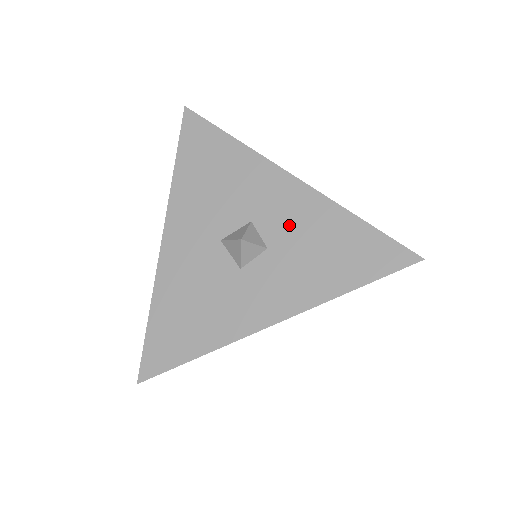
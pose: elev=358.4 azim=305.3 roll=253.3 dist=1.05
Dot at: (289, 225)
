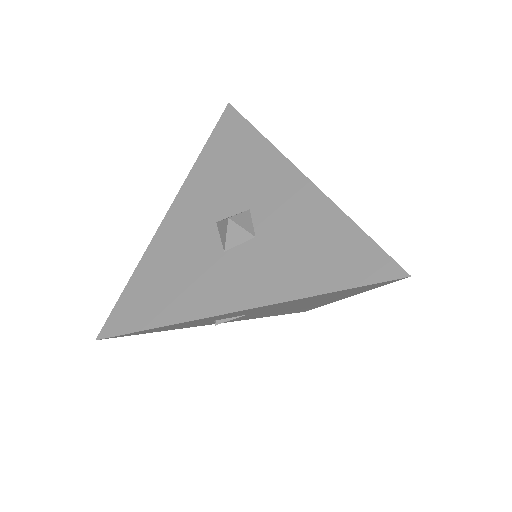
Dot at: (283, 218)
